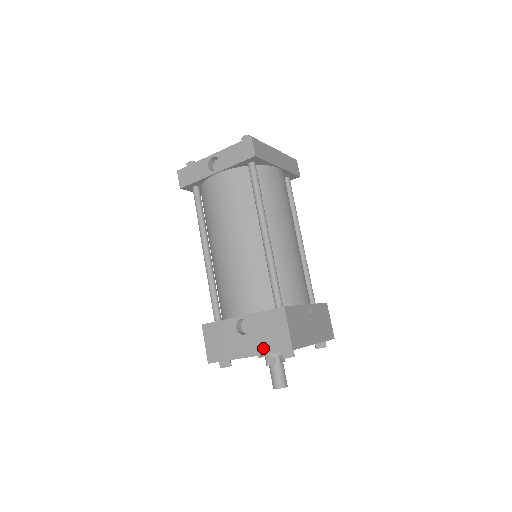
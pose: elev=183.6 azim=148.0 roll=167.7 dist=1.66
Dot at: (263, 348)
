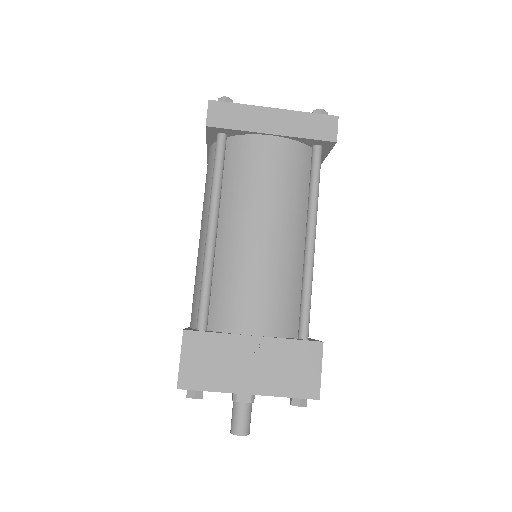
Dot at: occluded
